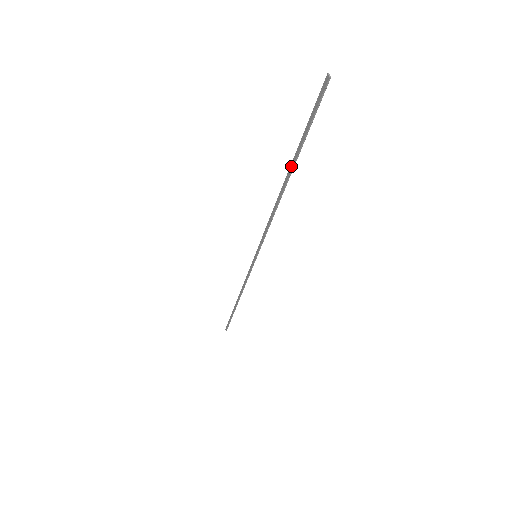
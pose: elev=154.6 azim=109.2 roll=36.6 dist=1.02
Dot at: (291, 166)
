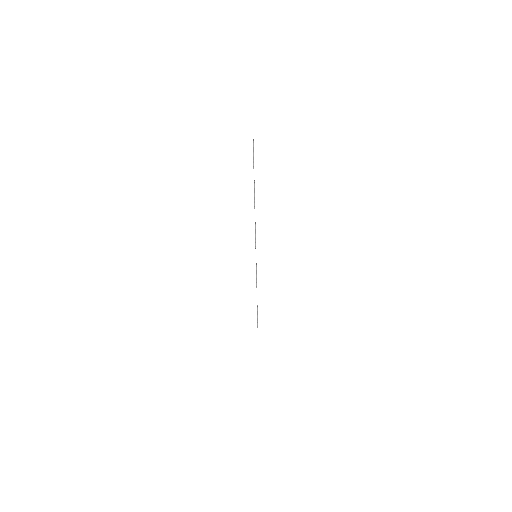
Dot at: (254, 187)
